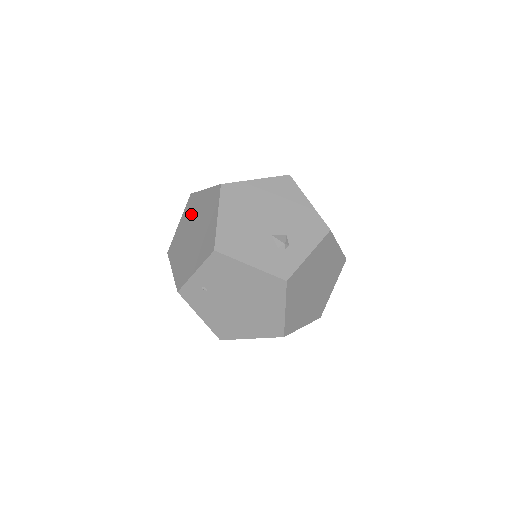
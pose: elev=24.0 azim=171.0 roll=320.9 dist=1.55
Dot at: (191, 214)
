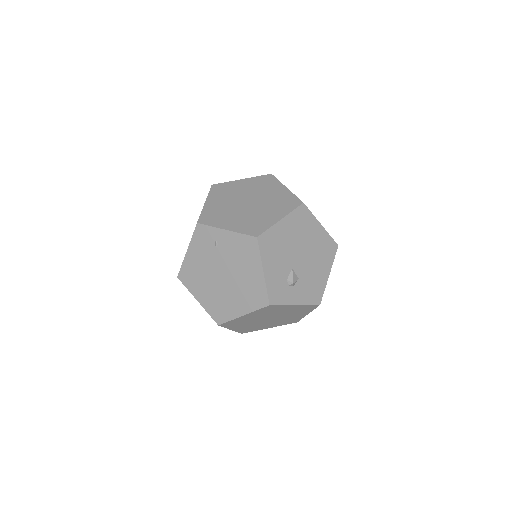
Dot at: (259, 188)
